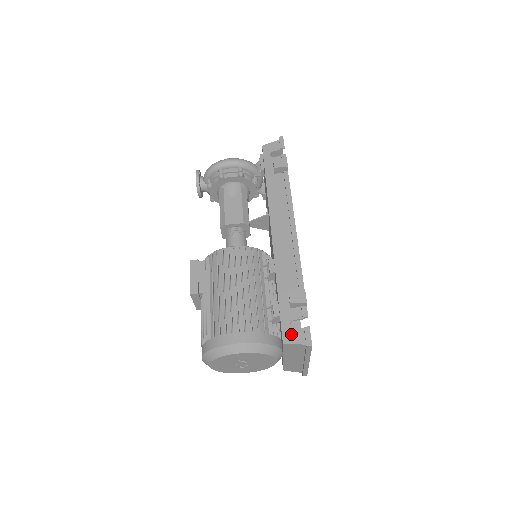
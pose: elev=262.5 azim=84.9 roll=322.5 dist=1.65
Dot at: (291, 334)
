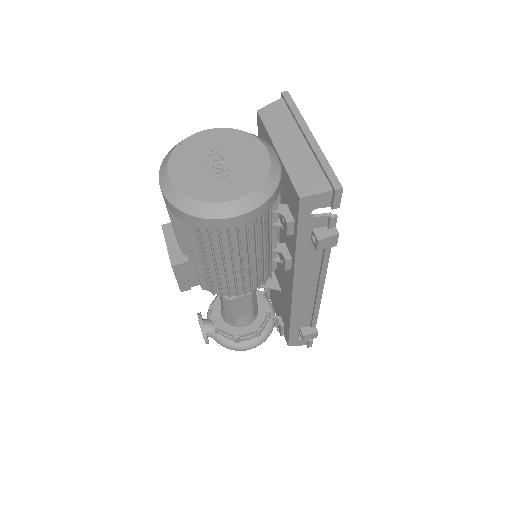
Dot at: occluded
